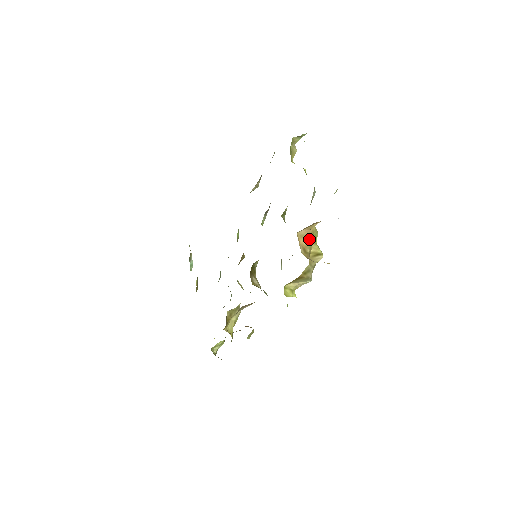
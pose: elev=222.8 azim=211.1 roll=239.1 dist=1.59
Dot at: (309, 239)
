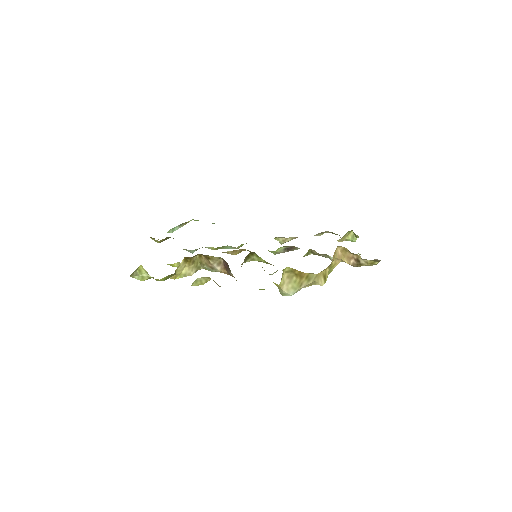
Dot at: (332, 263)
